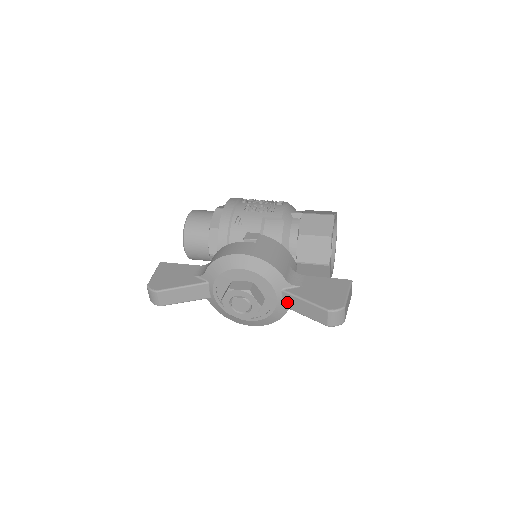
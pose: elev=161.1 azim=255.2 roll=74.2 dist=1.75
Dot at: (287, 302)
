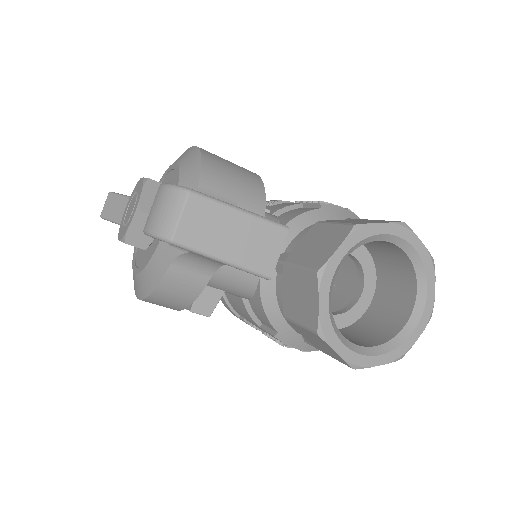
Dot at: occluded
